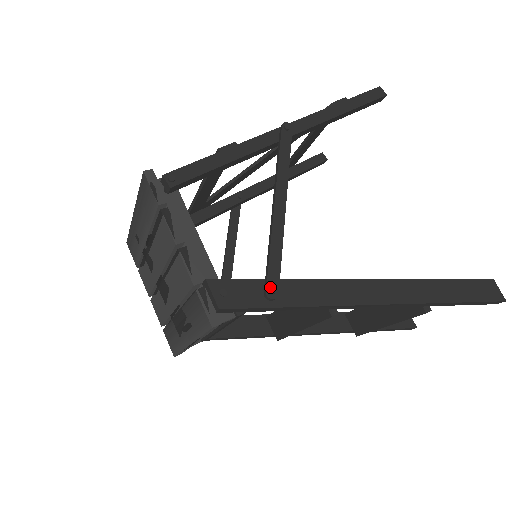
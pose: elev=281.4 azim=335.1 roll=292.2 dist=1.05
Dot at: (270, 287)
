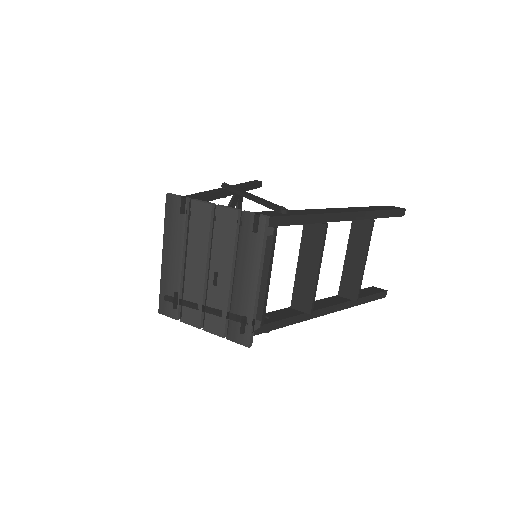
Dot at: (280, 207)
